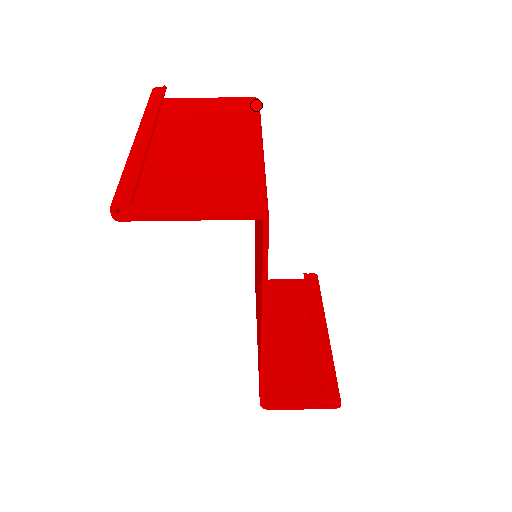
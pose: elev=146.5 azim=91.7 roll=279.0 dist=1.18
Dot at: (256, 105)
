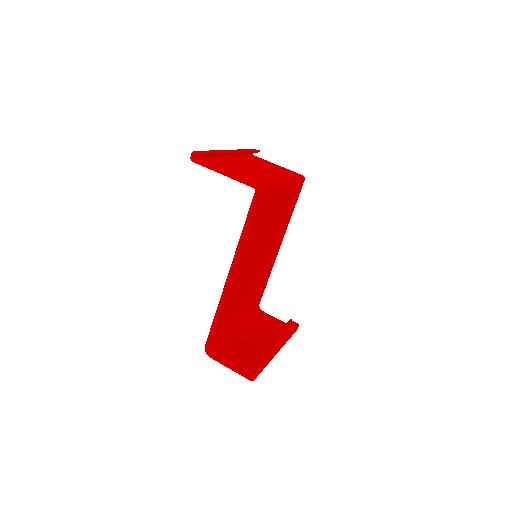
Dot at: (300, 176)
